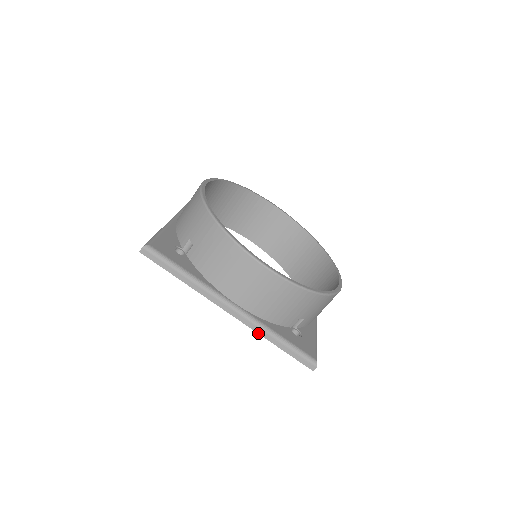
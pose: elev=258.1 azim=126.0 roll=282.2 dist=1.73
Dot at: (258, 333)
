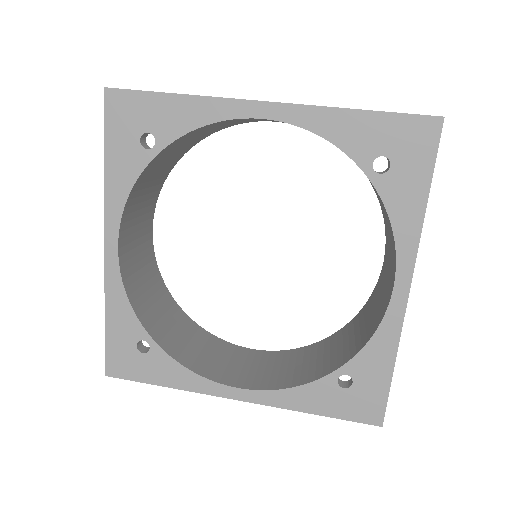
Dot at: (324, 106)
